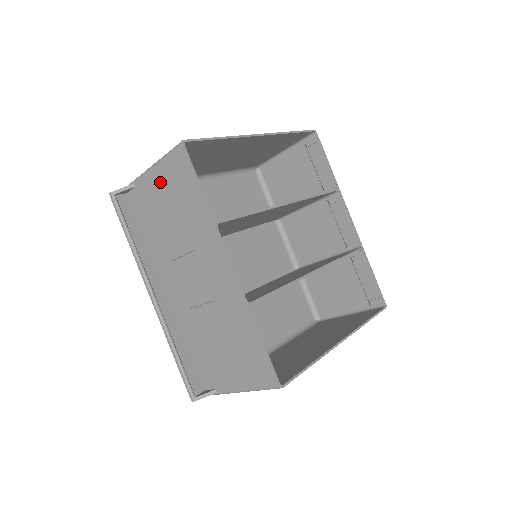
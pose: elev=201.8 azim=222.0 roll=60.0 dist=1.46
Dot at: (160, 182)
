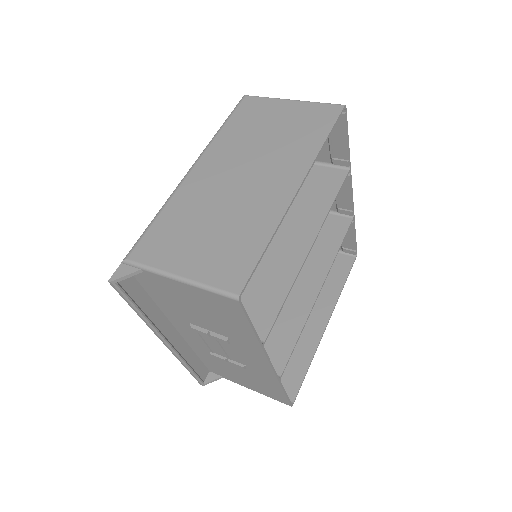
Dot at: (190, 294)
